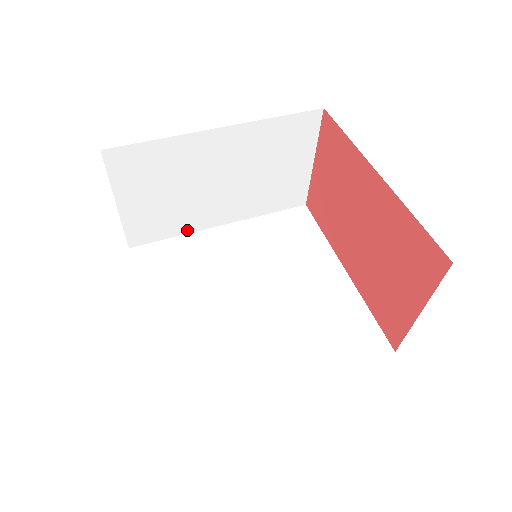
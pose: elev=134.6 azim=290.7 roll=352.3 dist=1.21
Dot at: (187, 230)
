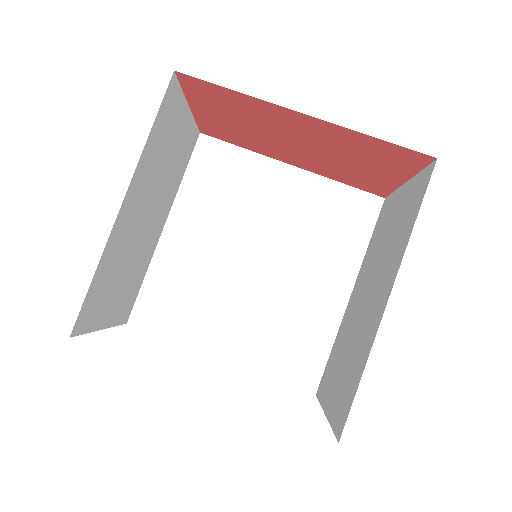
Dot at: (148, 263)
